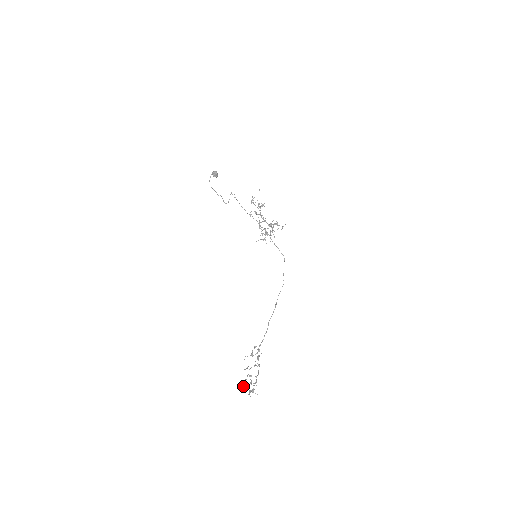
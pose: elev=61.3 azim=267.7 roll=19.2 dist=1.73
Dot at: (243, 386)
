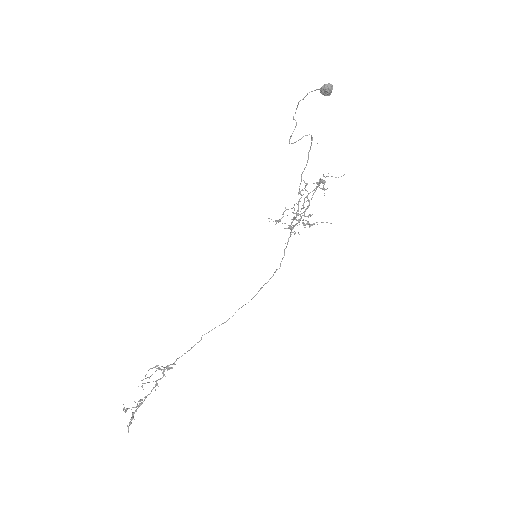
Dot at: (126, 410)
